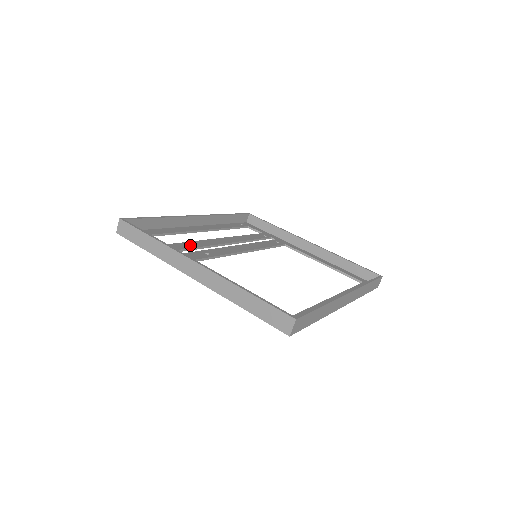
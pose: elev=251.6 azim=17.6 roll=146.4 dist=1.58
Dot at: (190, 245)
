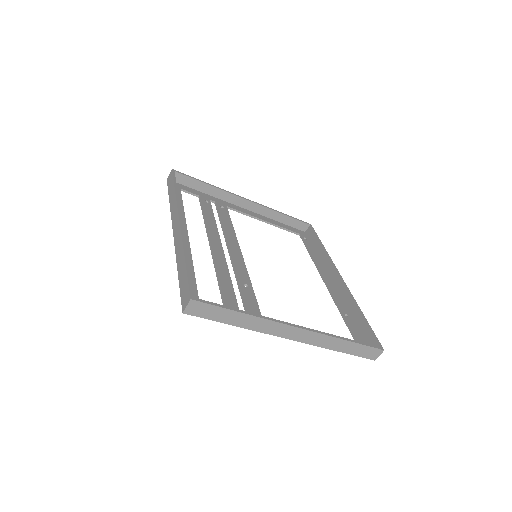
Dot at: (226, 281)
